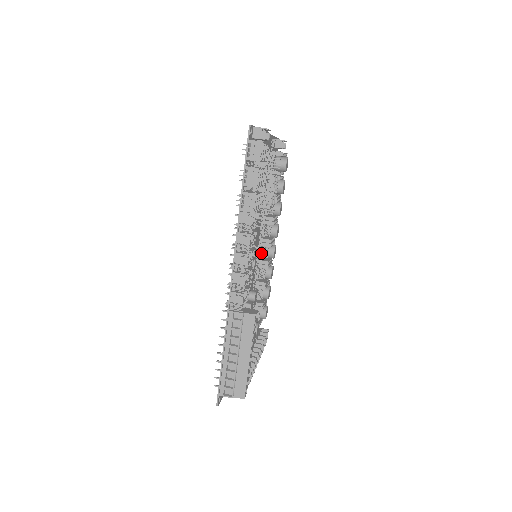
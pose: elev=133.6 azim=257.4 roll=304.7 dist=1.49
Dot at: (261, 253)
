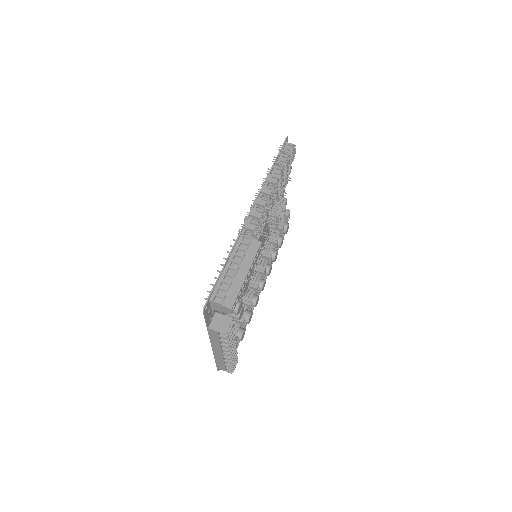
Dot at: (254, 276)
